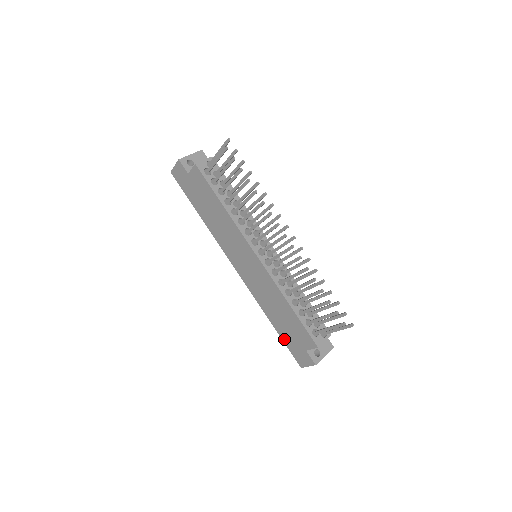
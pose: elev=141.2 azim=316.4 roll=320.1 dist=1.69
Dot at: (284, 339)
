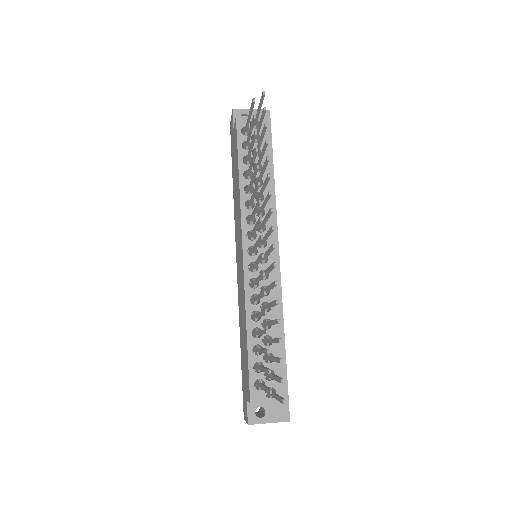
Dot at: (242, 372)
